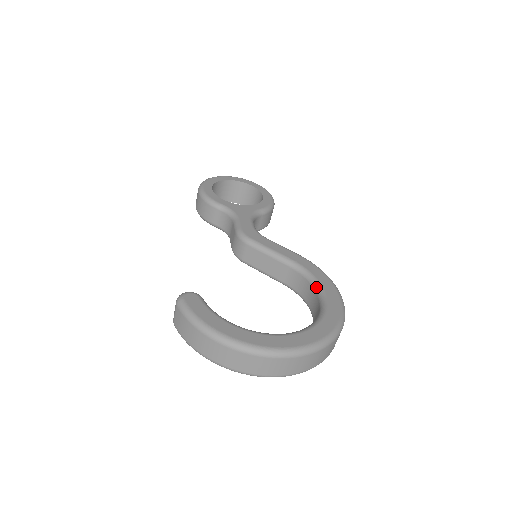
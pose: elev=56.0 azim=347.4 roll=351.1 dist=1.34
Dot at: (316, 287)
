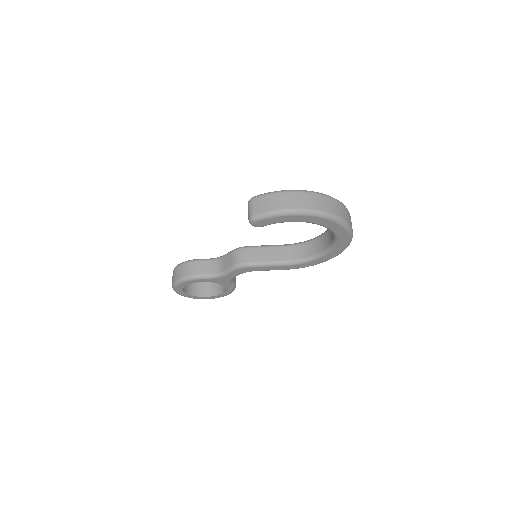
Dot at: (312, 239)
